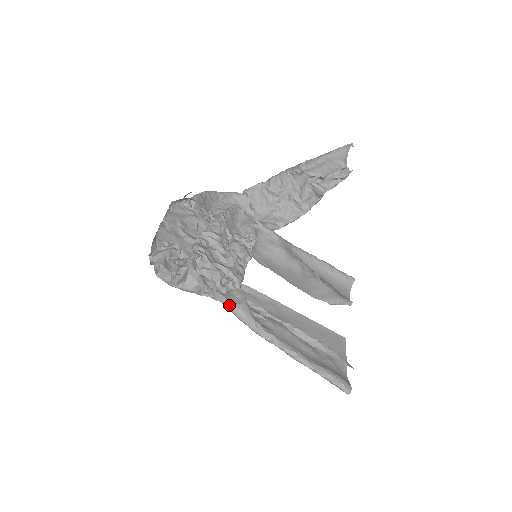
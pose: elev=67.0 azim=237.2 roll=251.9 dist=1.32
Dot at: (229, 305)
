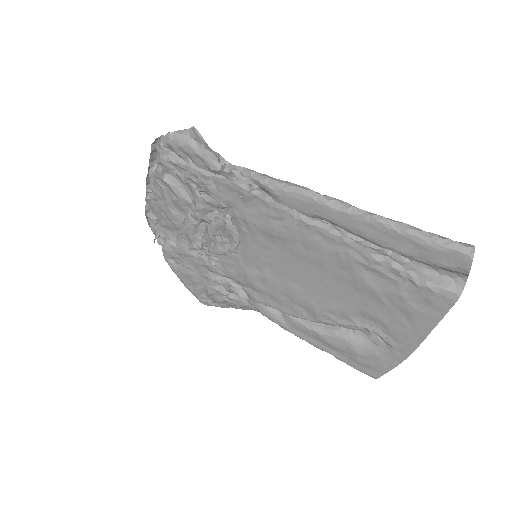
Dot at: (260, 174)
